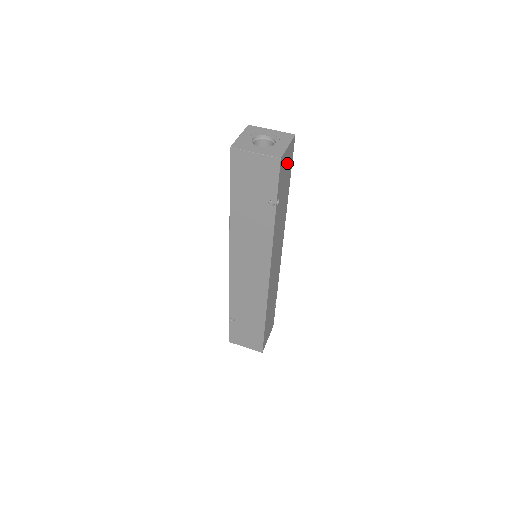
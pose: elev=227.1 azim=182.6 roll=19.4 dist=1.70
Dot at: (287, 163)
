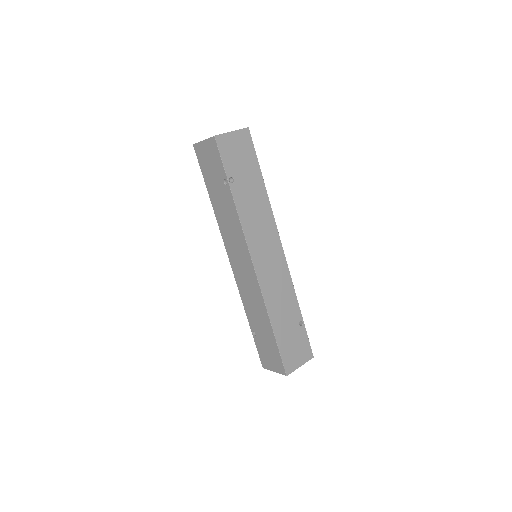
Dot at: (240, 149)
